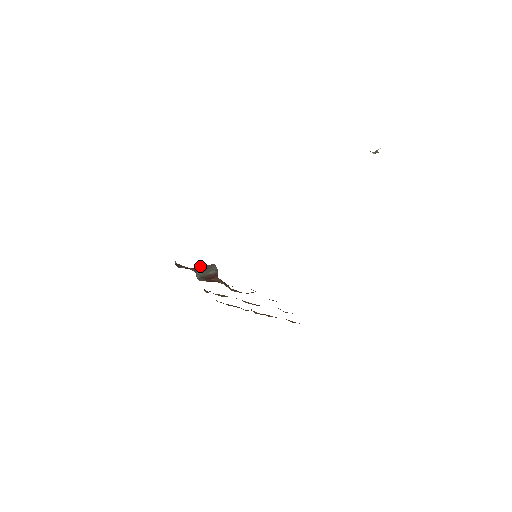
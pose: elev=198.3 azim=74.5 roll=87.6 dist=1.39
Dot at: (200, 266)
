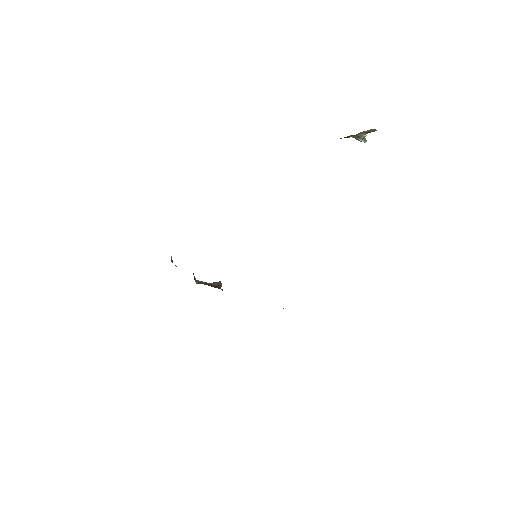
Dot at: occluded
